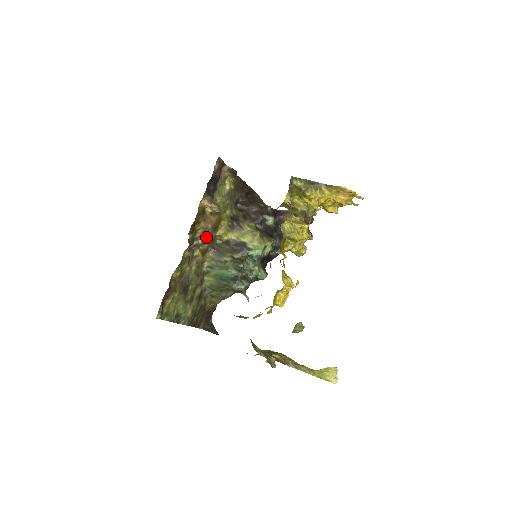
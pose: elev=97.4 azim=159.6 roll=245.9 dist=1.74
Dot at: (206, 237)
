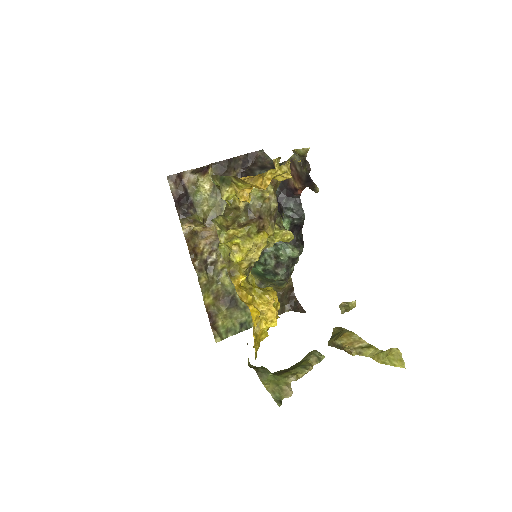
Dot at: (218, 248)
